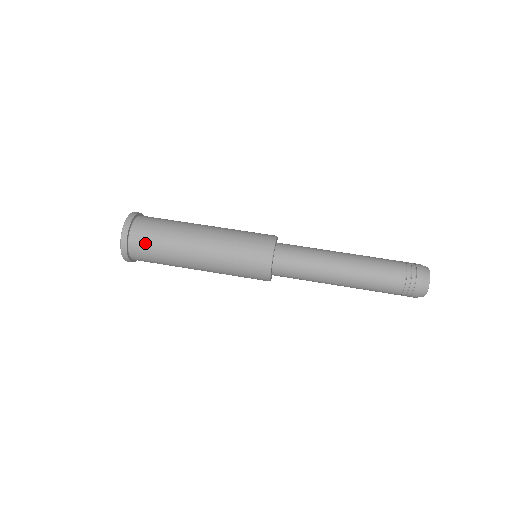
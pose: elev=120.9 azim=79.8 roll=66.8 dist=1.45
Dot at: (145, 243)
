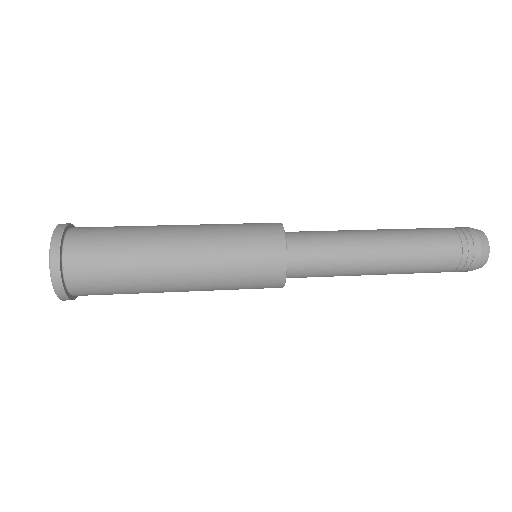
Dot at: (94, 230)
